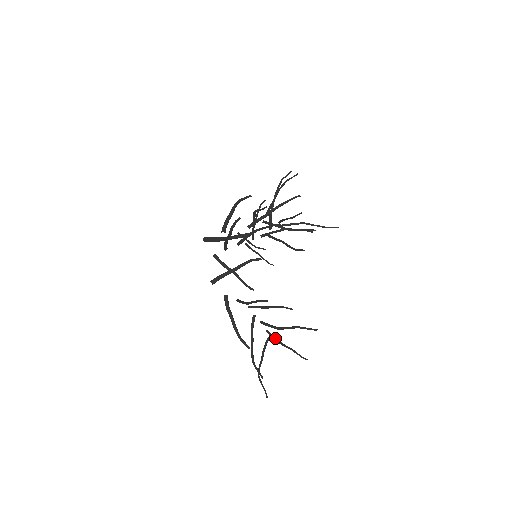
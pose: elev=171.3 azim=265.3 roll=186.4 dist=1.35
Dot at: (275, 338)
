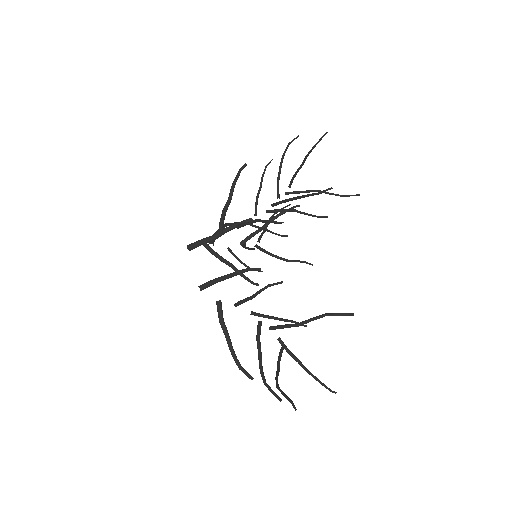
Dot at: (291, 352)
